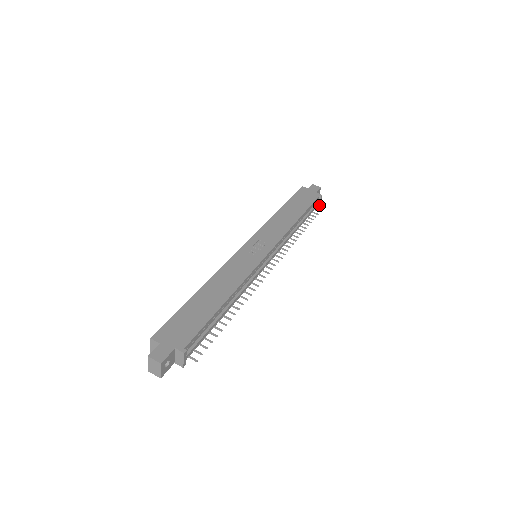
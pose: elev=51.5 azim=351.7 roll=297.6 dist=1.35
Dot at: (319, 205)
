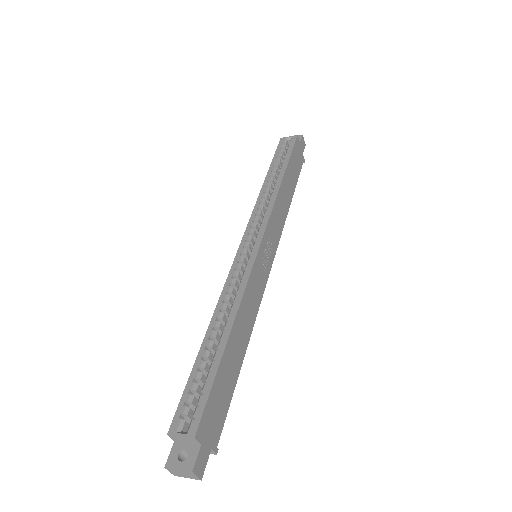
Dot at: occluded
